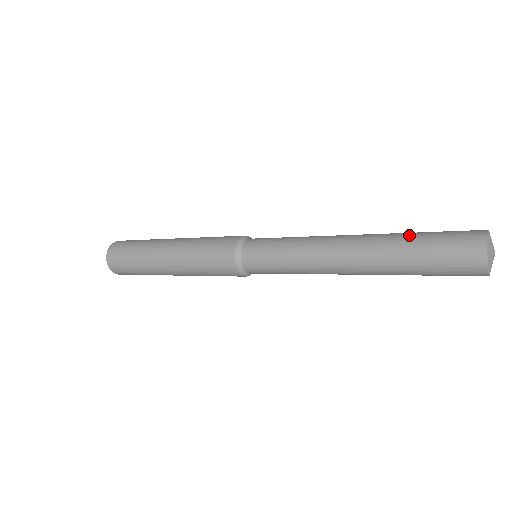
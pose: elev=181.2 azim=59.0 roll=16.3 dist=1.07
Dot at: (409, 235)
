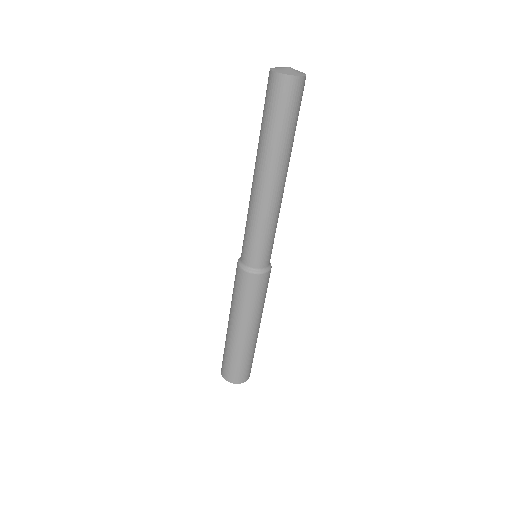
Dot at: occluded
